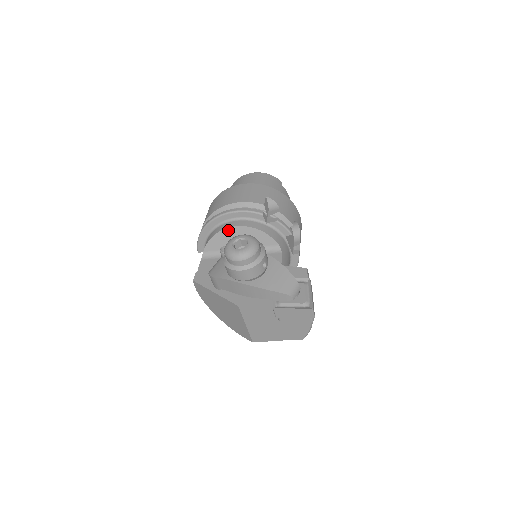
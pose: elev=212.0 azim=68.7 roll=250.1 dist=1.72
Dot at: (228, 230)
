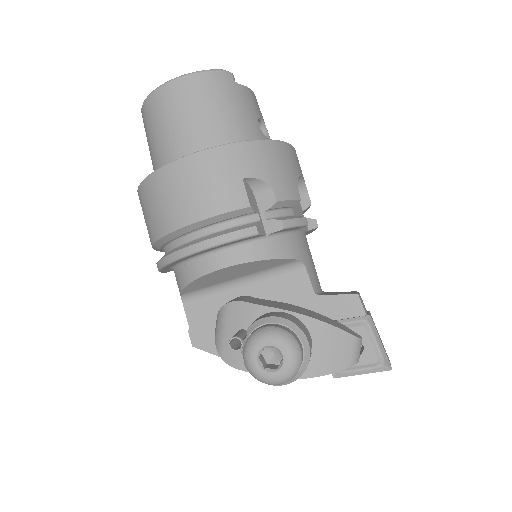
Dot at: (212, 274)
